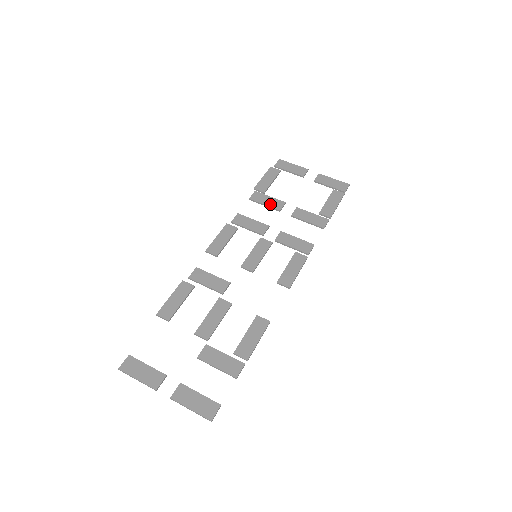
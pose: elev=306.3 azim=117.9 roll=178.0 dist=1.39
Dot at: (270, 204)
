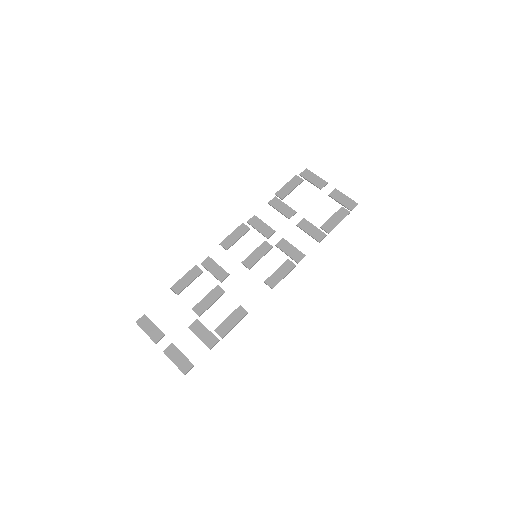
Dot at: (283, 211)
